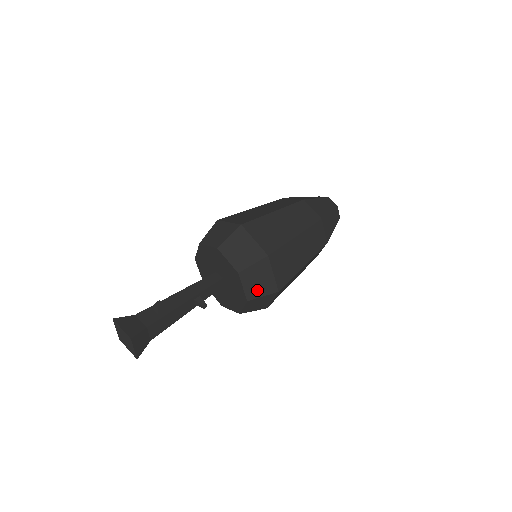
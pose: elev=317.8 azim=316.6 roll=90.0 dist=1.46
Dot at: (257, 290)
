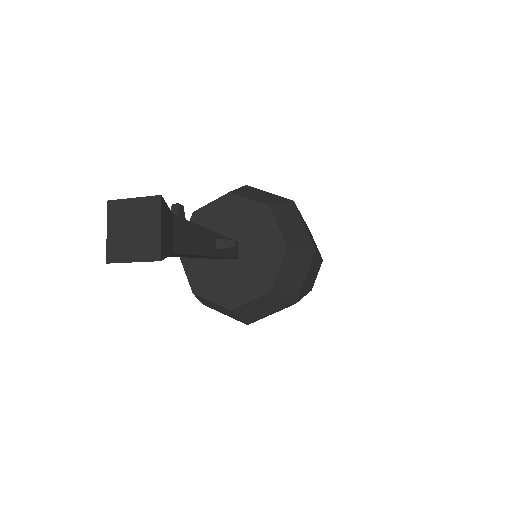
Dot at: (293, 238)
